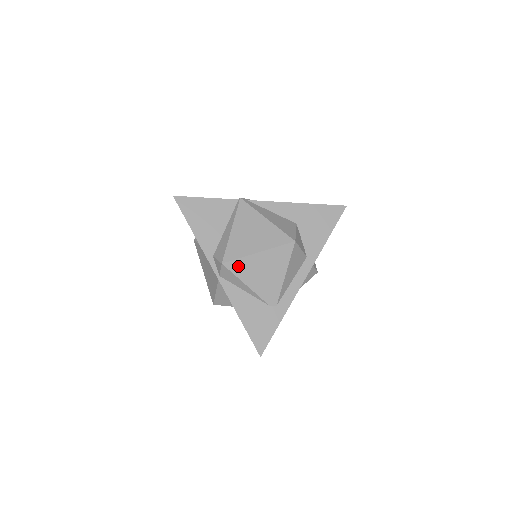
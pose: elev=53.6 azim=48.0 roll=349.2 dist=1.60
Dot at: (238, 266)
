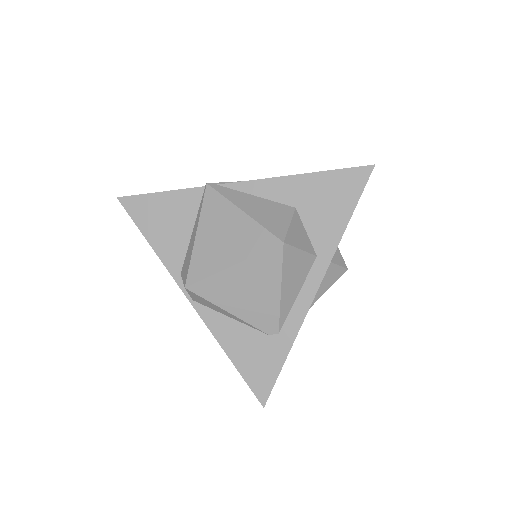
Dot at: (208, 288)
